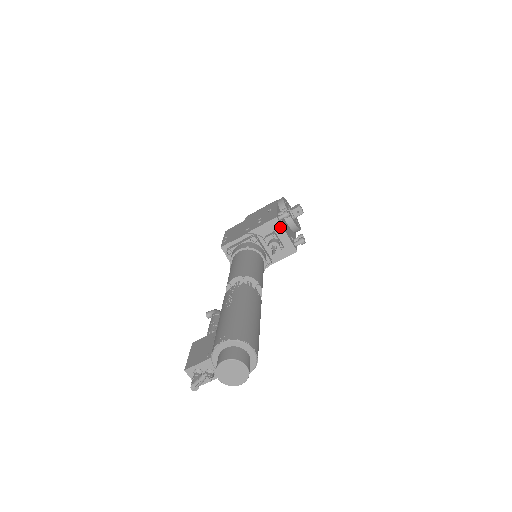
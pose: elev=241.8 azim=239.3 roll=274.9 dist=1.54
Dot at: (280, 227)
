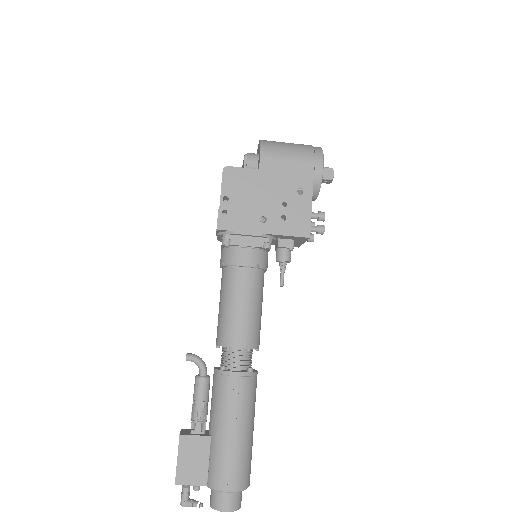
Dot at: (304, 240)
